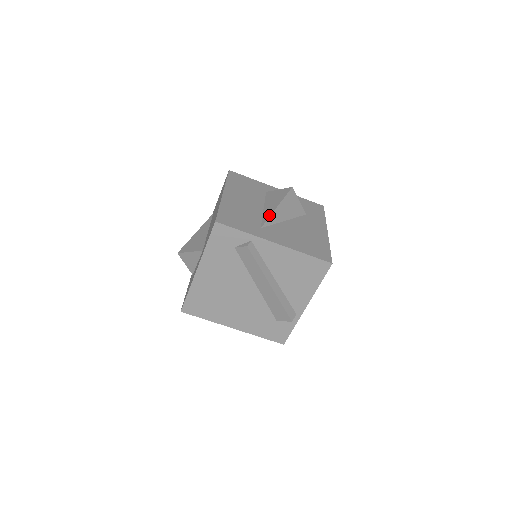
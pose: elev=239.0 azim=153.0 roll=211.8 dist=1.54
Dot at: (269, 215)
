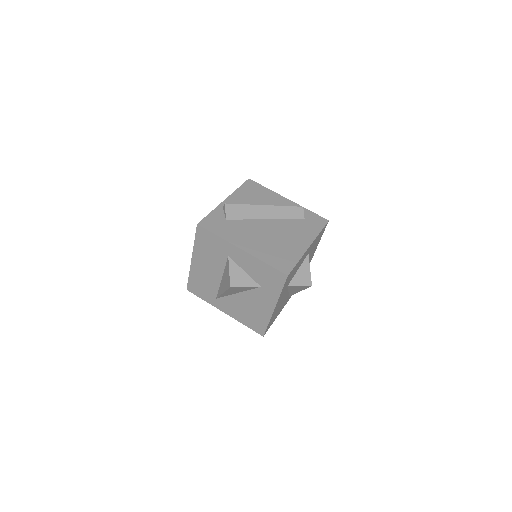
Dot at: (219, 294)
